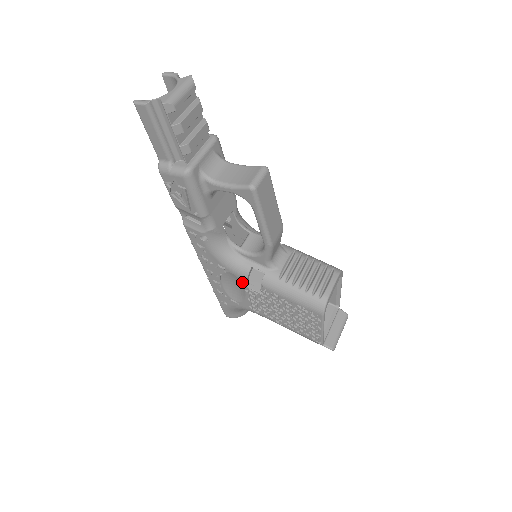
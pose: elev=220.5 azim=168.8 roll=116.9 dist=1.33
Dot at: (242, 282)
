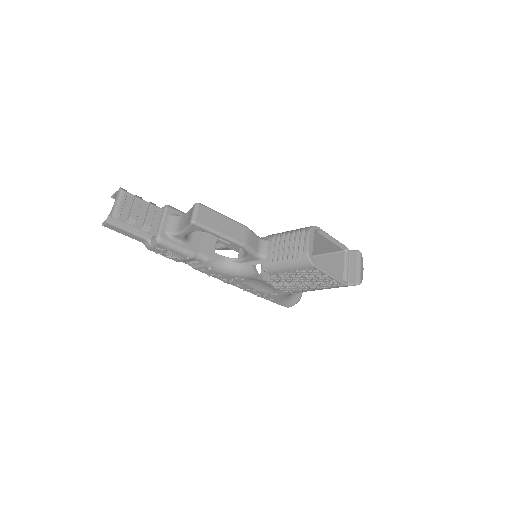
Dot at: (258, 279)
